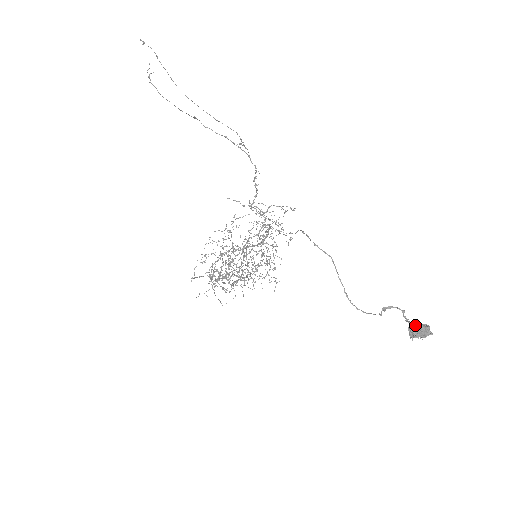
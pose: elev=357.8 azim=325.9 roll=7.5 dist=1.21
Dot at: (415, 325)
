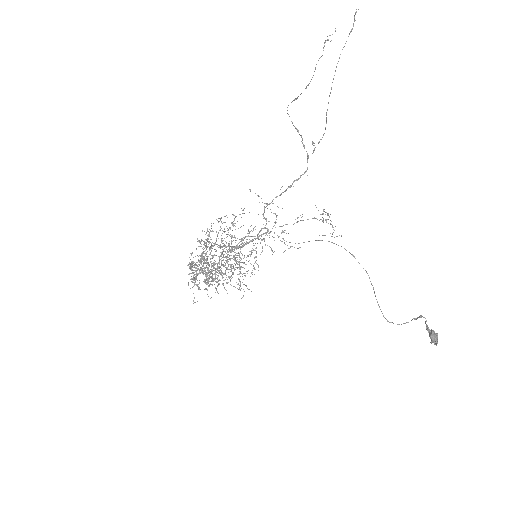
Dot at: (435, 333)
